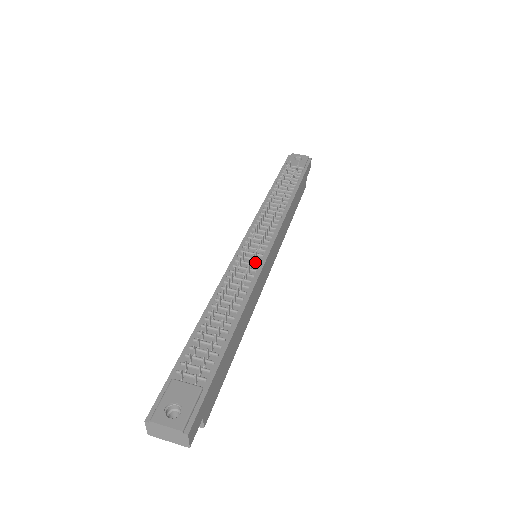
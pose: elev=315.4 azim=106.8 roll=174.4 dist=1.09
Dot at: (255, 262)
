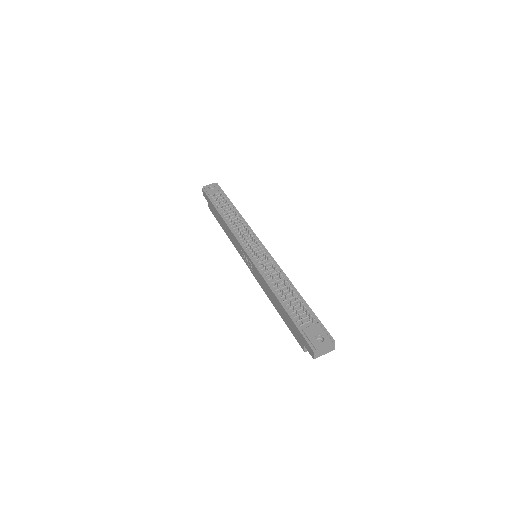
Dot at: (266, 258)
